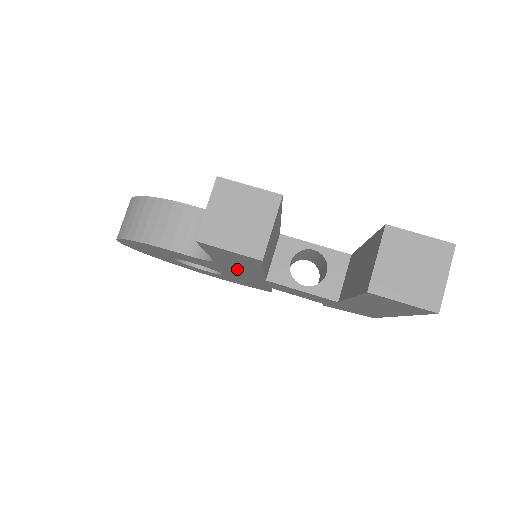
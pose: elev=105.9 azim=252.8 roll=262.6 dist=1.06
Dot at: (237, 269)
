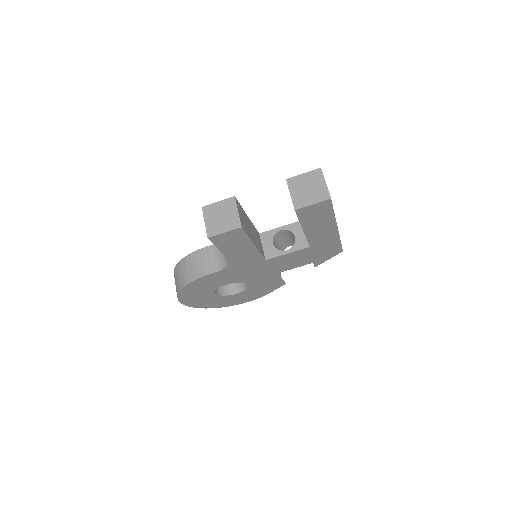
Dot at: (245, 260)
